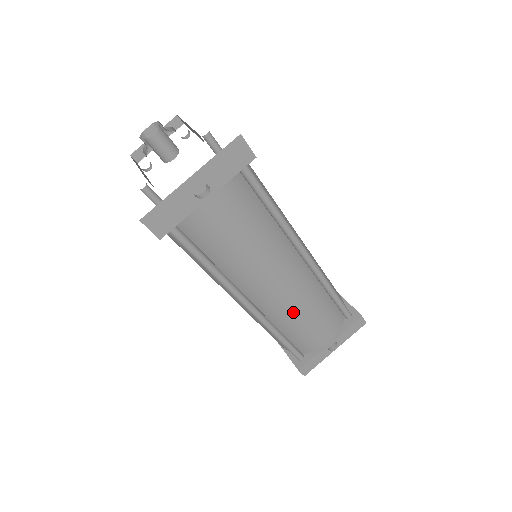
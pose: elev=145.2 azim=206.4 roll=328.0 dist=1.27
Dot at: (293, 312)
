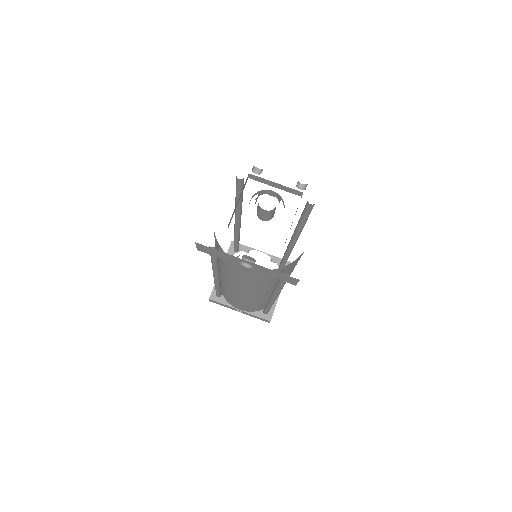
Dot at: (235, 297)
